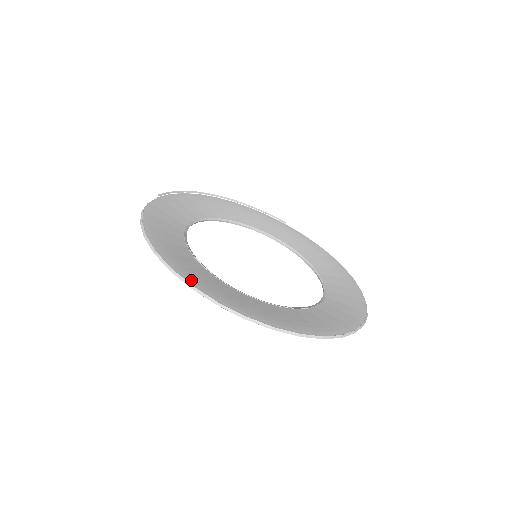
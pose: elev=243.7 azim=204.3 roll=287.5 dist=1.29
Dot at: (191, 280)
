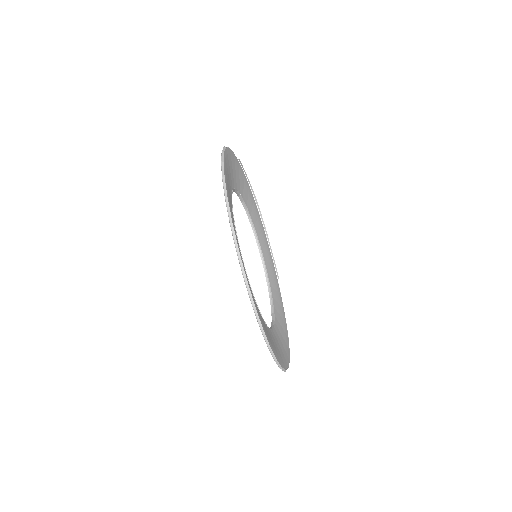
Dot at: (228, 196)
